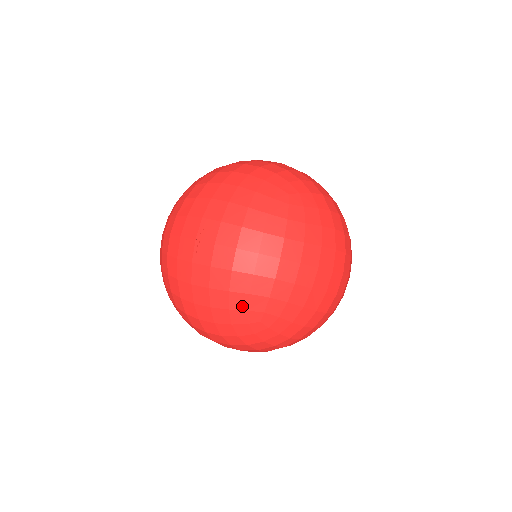
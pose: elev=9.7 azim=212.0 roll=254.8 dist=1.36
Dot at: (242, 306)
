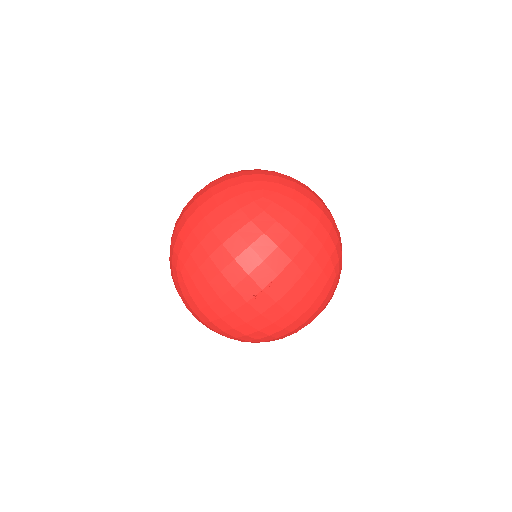
Dot at: (257, 337)
